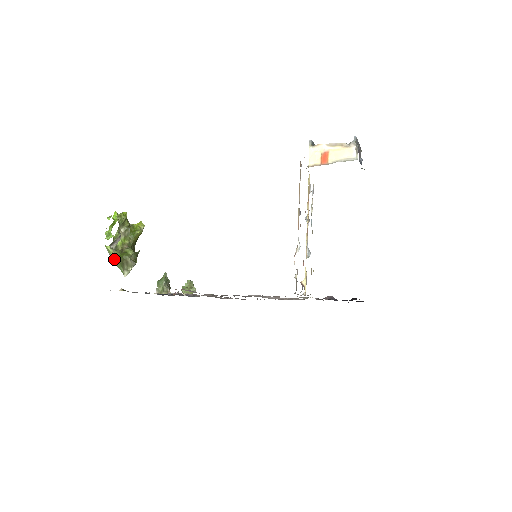
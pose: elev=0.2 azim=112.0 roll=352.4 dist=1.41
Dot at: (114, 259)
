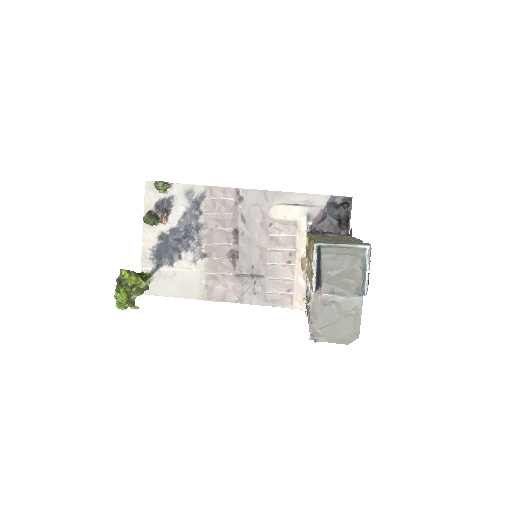
Dot at: occluded
